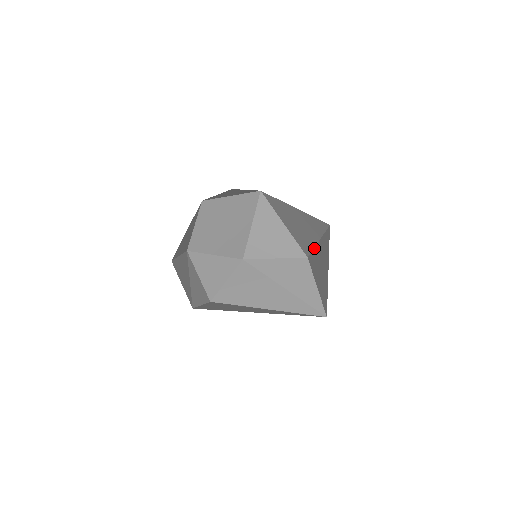
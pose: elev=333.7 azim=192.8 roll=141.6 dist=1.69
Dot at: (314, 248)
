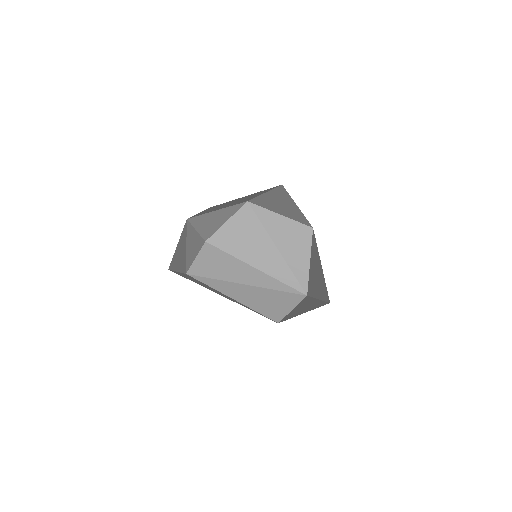
Dot at: occluded
